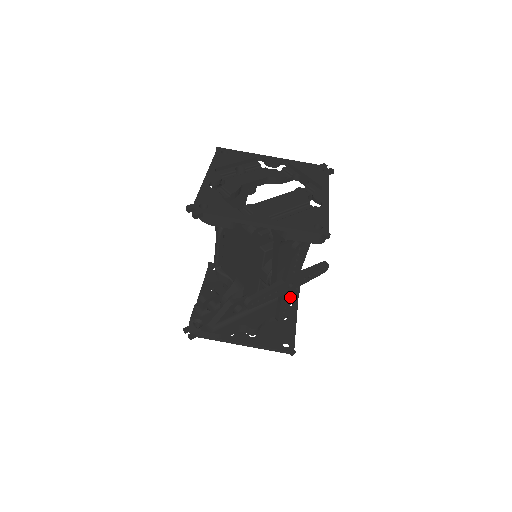
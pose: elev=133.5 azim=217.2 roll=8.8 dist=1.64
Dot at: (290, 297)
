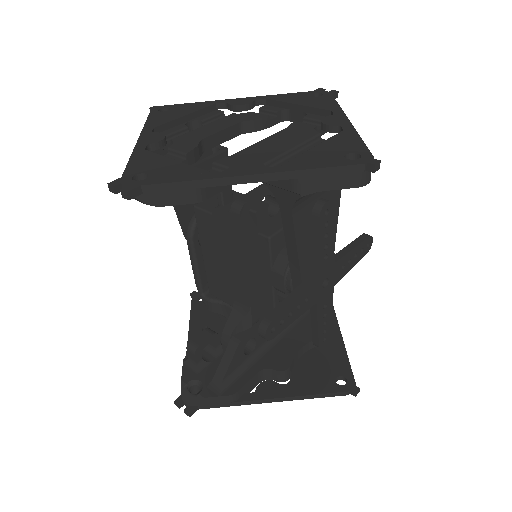
Dot at: (328, 303)
